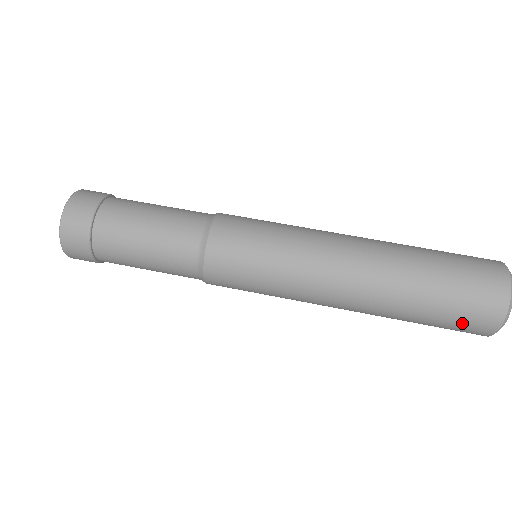
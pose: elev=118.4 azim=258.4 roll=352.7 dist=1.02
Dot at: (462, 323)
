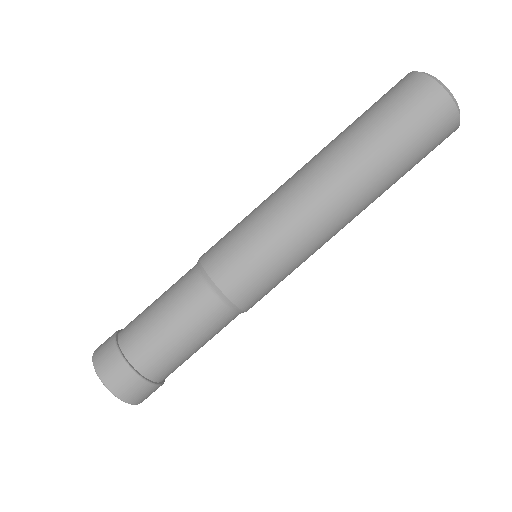
Dot at: occluded
